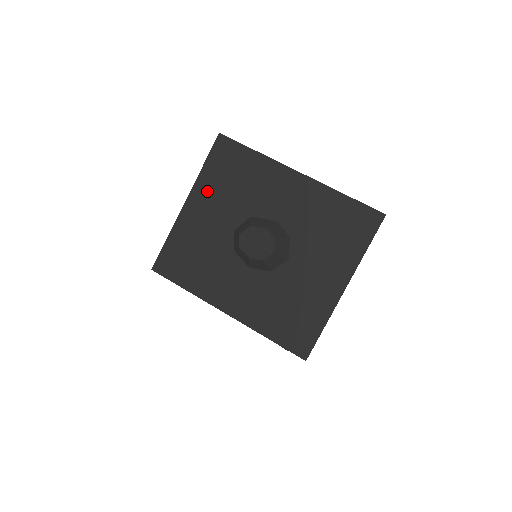
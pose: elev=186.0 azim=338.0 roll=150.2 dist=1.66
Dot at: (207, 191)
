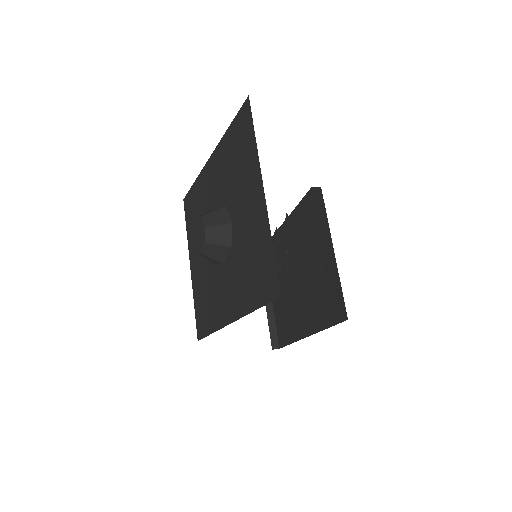
Dot at: (193, 243)
